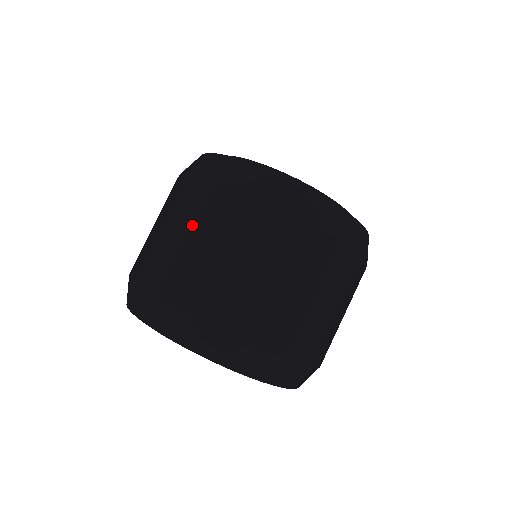
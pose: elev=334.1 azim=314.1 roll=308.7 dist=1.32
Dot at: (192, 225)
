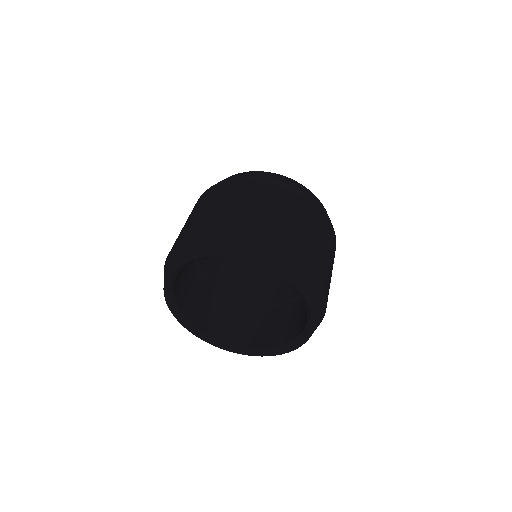
Dot at: (260, 197)
